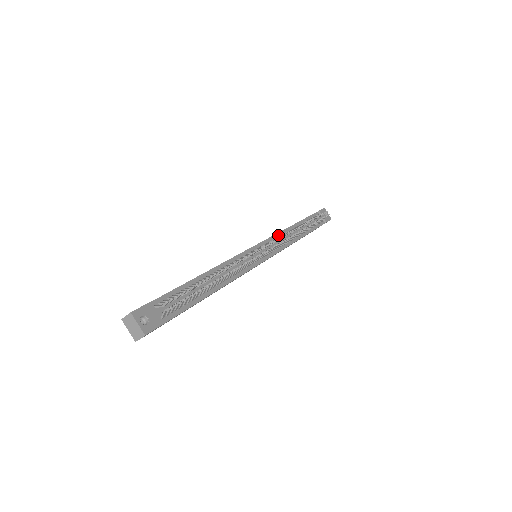
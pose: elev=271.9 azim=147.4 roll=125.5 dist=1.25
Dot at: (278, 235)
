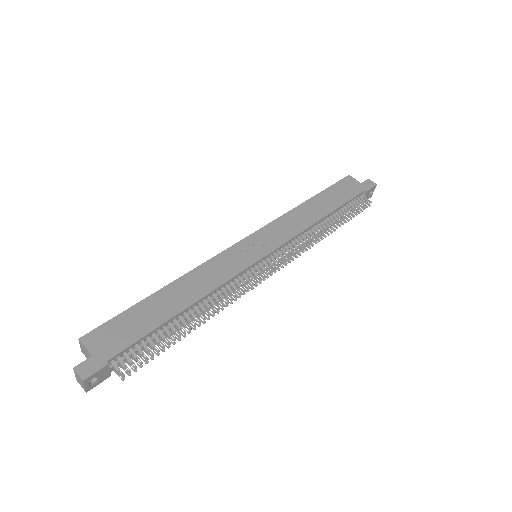
Dot at: (296, 237)
